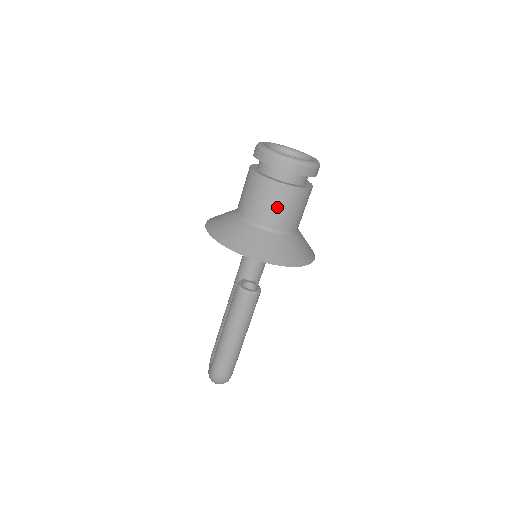
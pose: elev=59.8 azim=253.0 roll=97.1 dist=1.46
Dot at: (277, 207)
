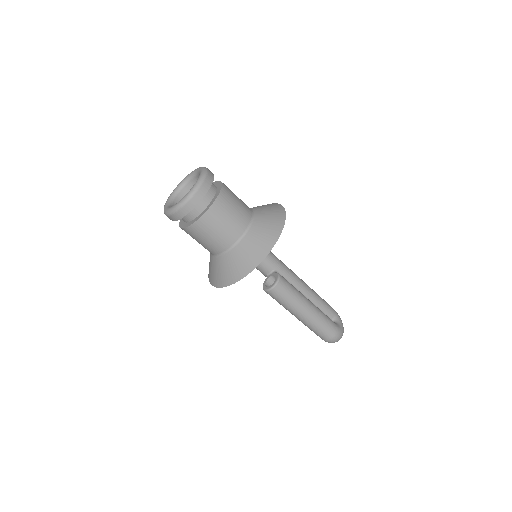
Dot at: (212, 235)
